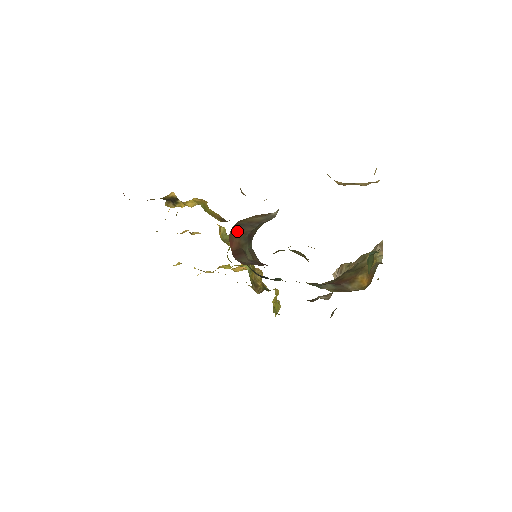
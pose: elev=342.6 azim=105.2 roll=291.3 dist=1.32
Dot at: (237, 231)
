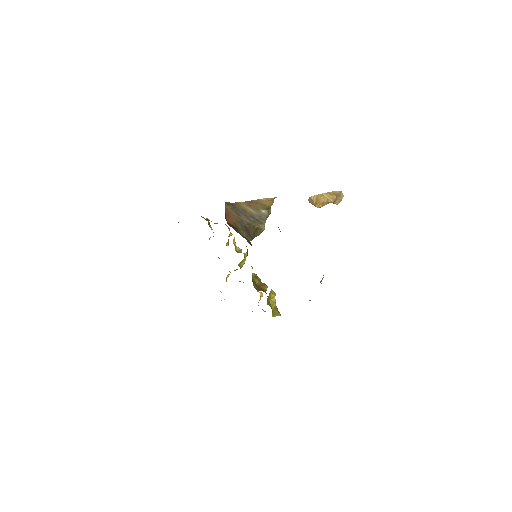
Dot at: (233, 212)
